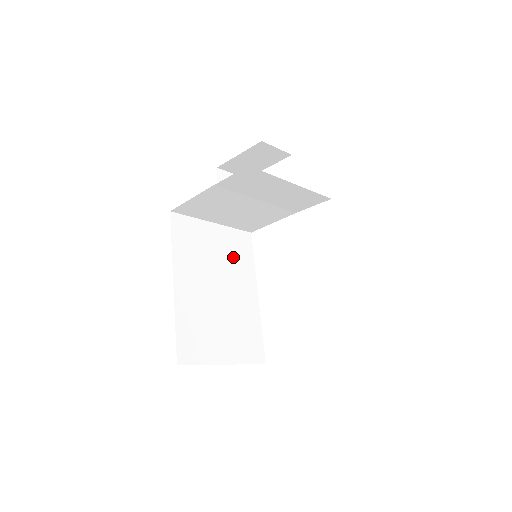
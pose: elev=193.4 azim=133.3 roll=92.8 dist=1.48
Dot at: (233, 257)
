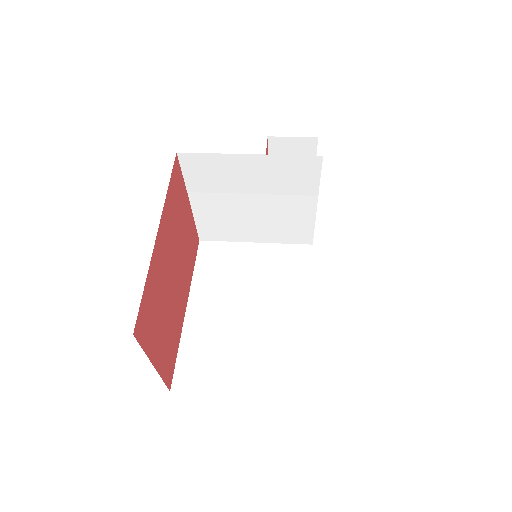
Dot at: (278, 274)
